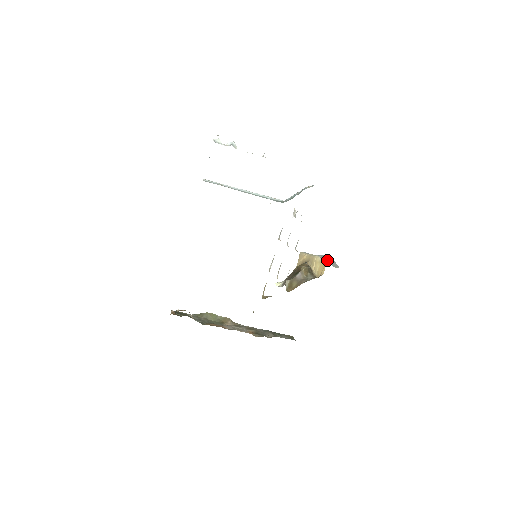
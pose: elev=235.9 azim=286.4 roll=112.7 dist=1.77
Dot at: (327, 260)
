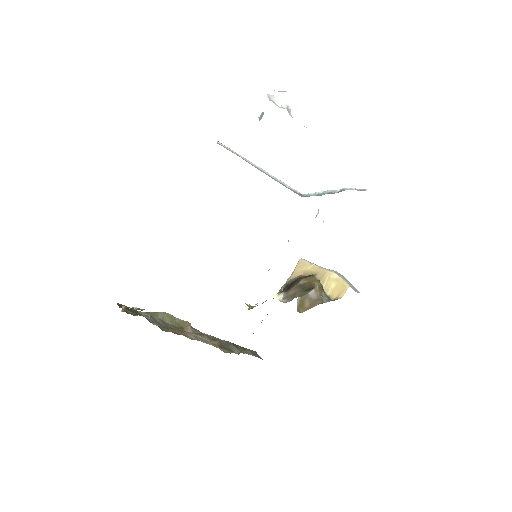
Dot at: occluded
